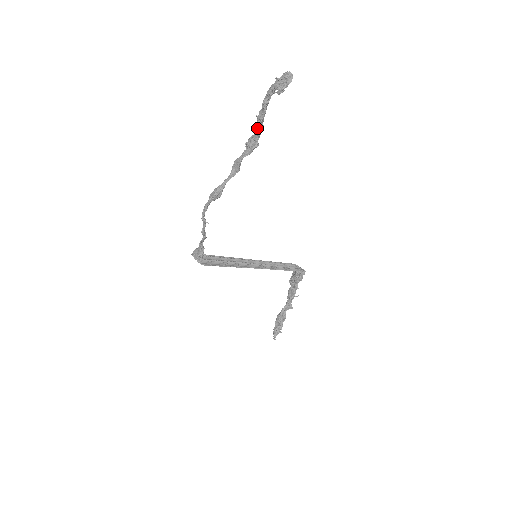
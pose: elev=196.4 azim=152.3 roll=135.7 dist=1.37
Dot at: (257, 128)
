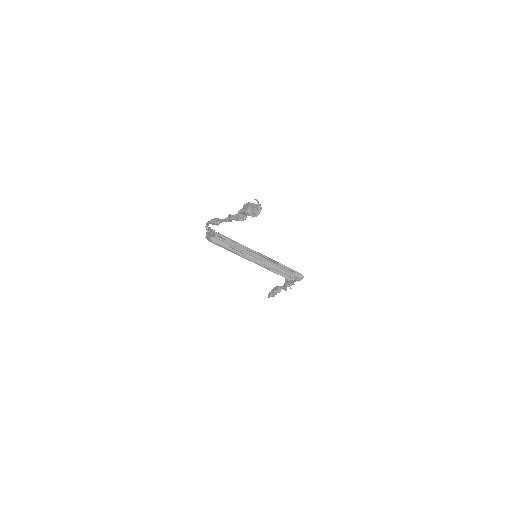
Dot at: occluded
